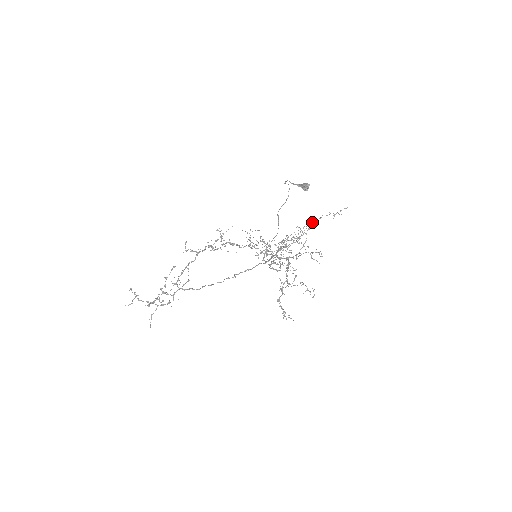
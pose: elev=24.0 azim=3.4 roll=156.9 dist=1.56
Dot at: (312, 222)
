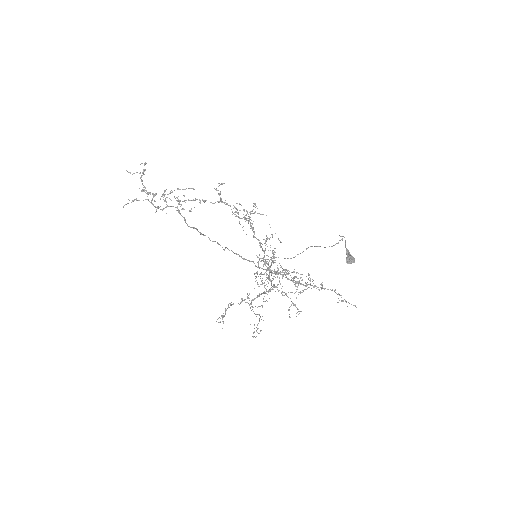
Dot at: (322, 285)
